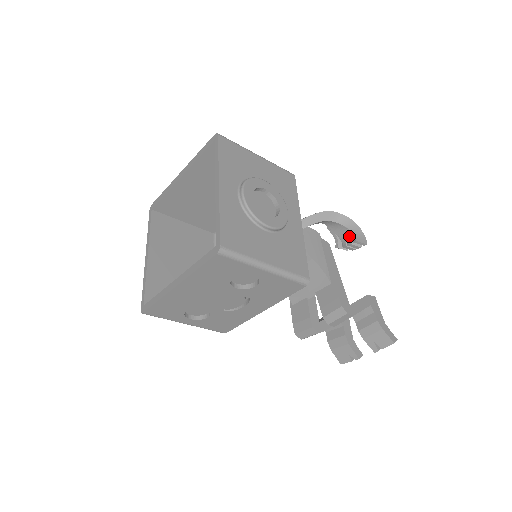
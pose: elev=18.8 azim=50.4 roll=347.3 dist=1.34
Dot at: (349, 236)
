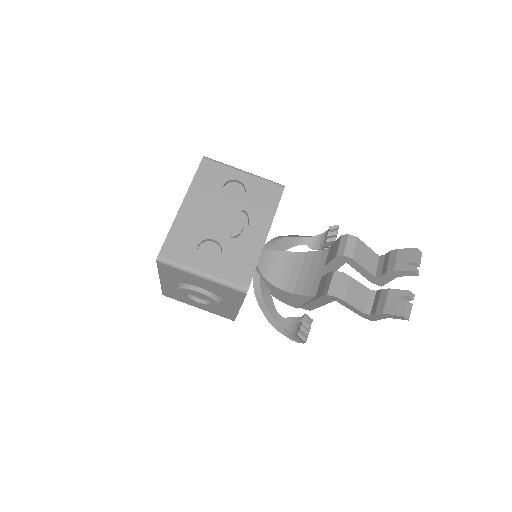
Dot at: (326, 235)
